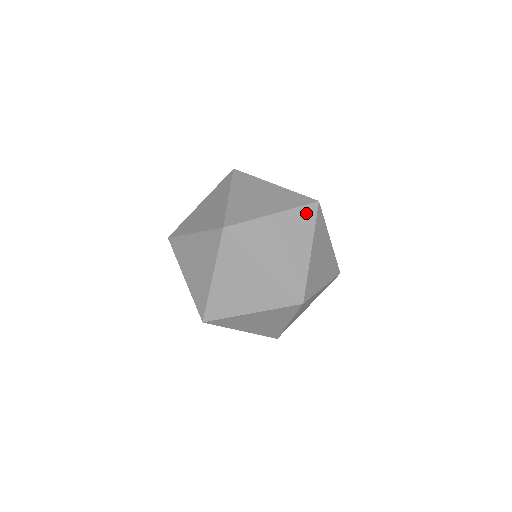
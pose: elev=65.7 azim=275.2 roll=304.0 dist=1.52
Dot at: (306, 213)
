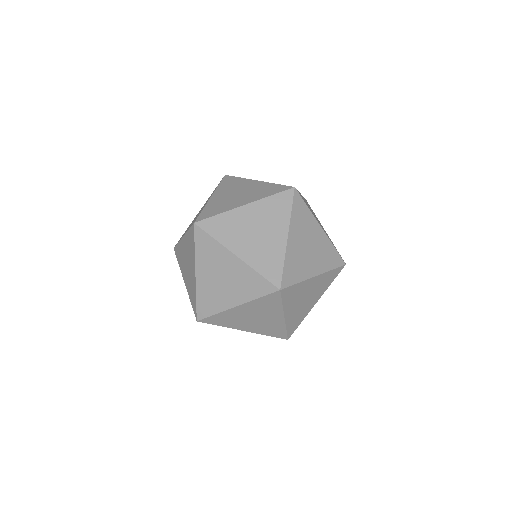
Dot at: (333, 274)
